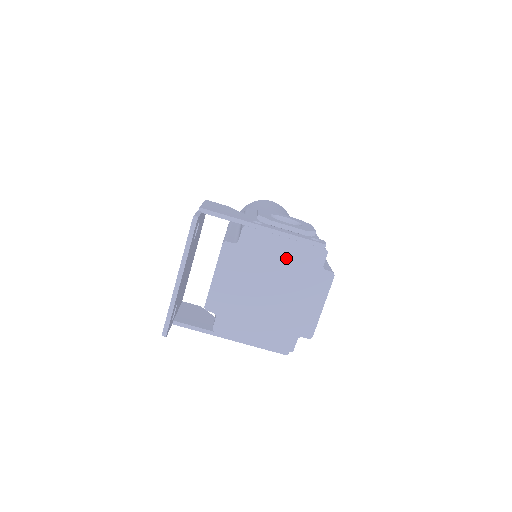
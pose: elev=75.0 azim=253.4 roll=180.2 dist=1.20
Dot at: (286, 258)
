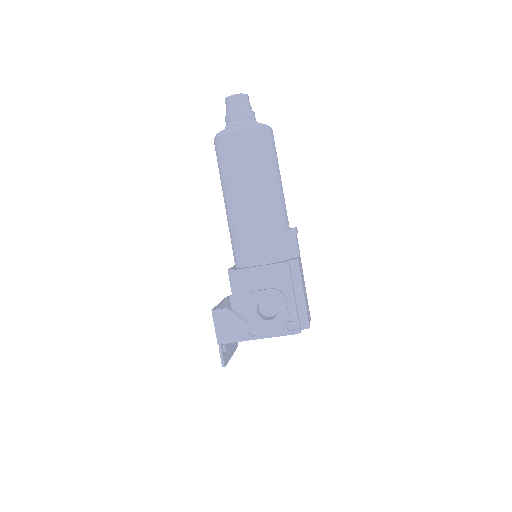
Dot at: occluded
